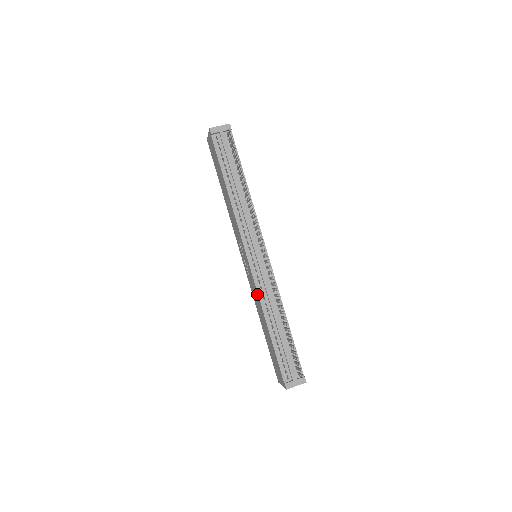
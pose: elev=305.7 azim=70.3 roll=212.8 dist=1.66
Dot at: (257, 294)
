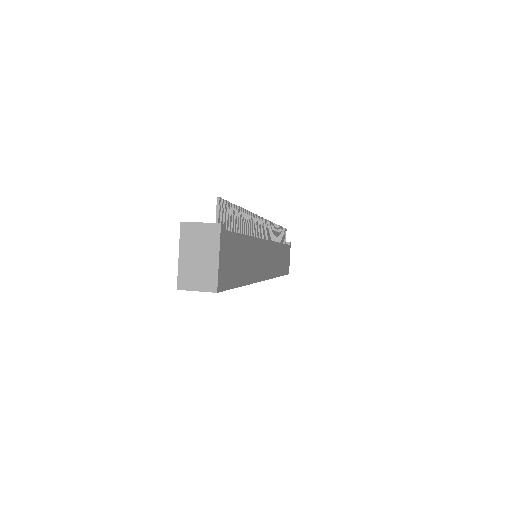
Dot at: occluded
